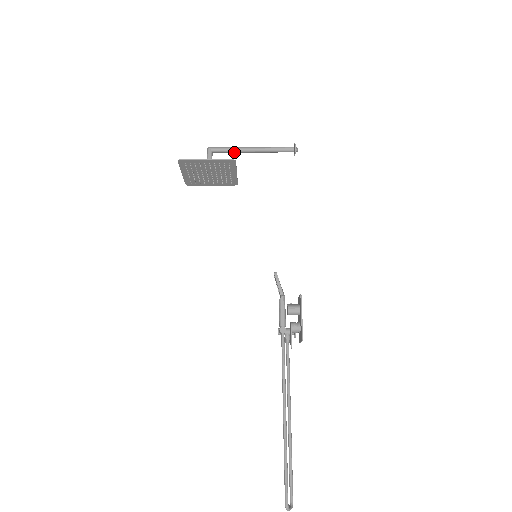
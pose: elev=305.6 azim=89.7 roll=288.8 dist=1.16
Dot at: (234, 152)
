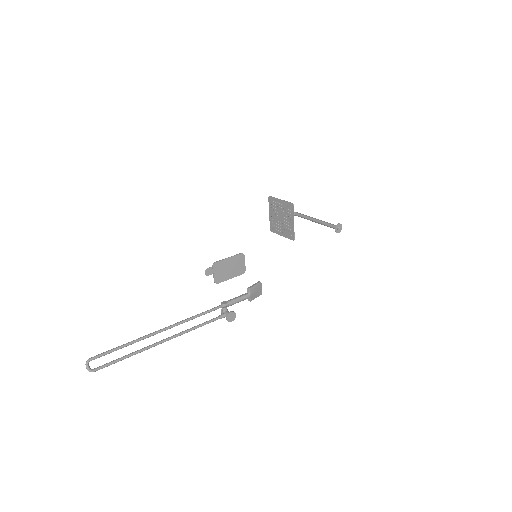
Dot at: (305, 218)
